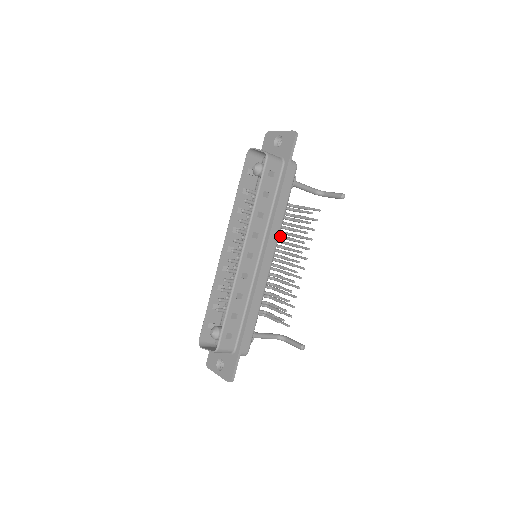
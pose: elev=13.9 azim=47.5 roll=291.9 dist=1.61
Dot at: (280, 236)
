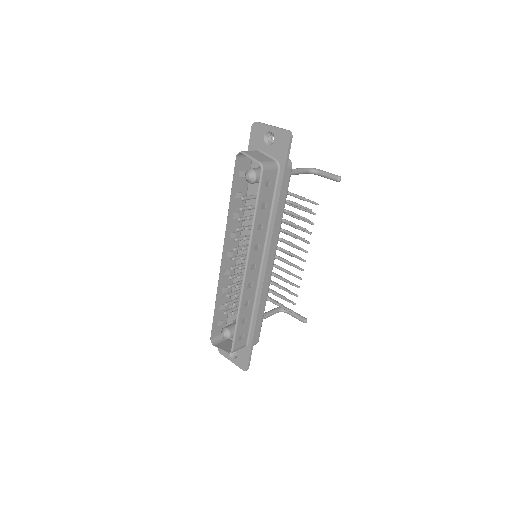
Dot at: occluded
